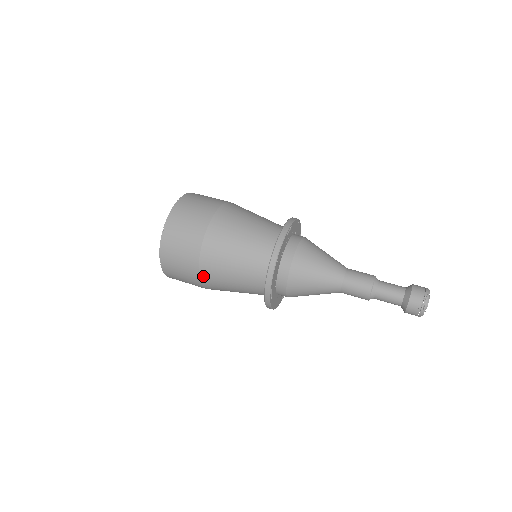
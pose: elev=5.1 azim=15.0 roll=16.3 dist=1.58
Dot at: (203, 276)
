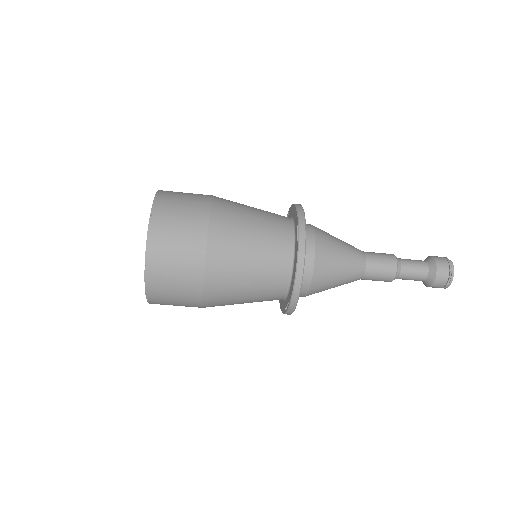
Dot at: (207, 303)
